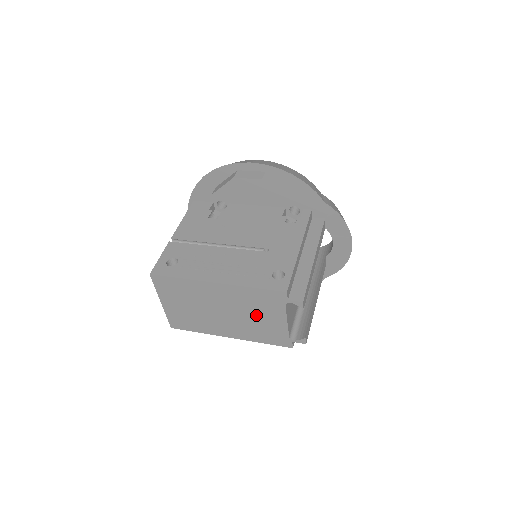
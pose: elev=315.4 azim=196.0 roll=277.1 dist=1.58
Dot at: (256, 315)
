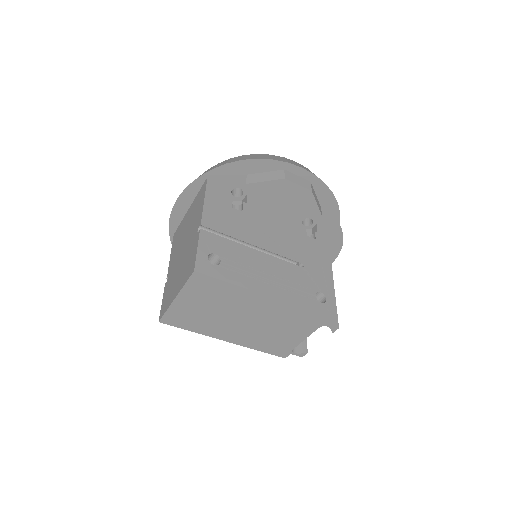
Dot at: (280, 329)
